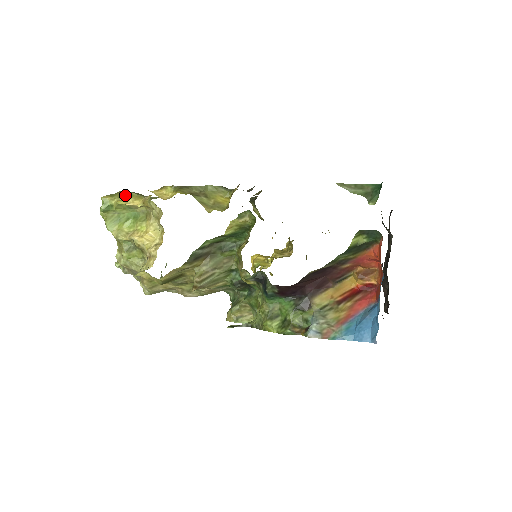
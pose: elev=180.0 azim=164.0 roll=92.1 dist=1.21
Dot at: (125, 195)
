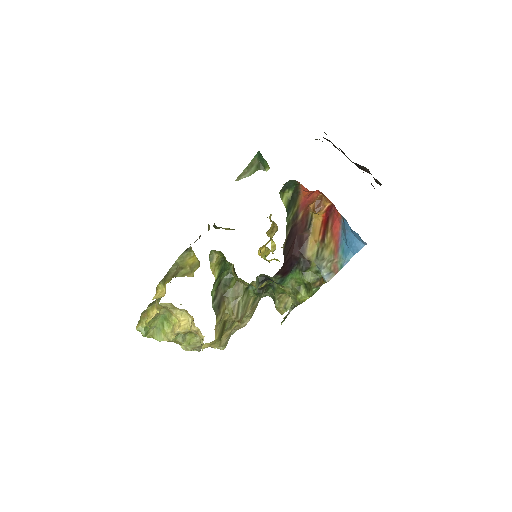
Dot at: (145, 314)
